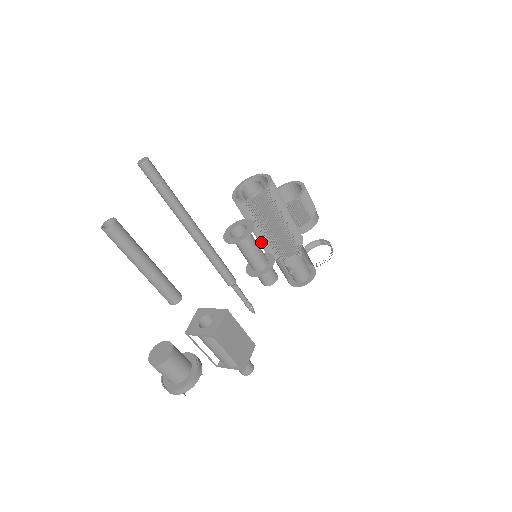
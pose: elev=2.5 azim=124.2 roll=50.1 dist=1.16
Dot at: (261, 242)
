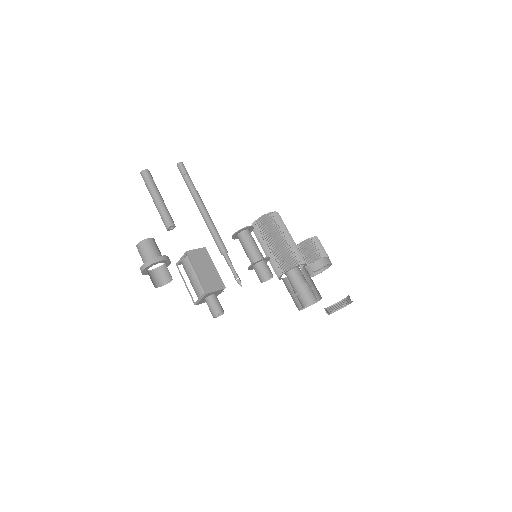
Dot at: (270, 260)
